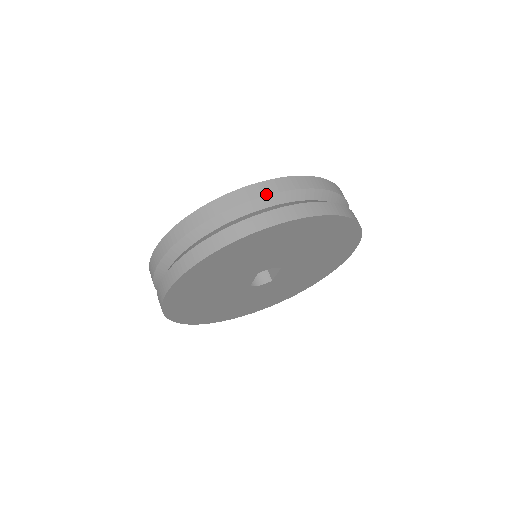
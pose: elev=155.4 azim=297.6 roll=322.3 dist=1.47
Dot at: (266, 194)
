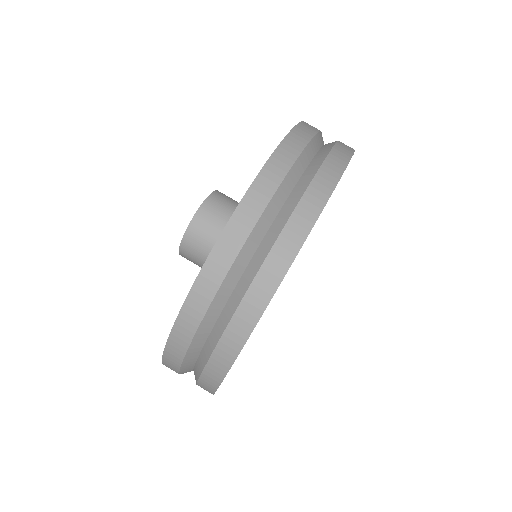
Dot at: (281, 180)
